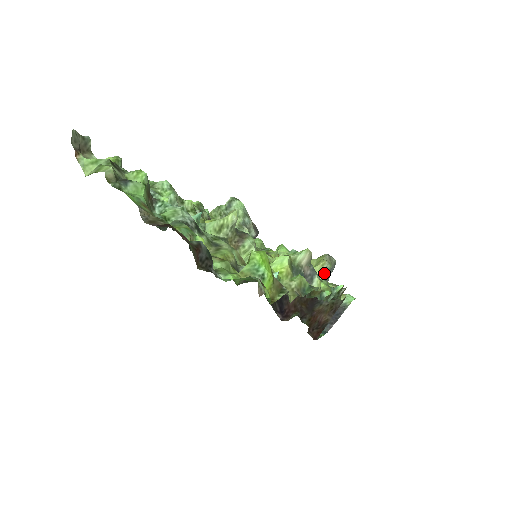
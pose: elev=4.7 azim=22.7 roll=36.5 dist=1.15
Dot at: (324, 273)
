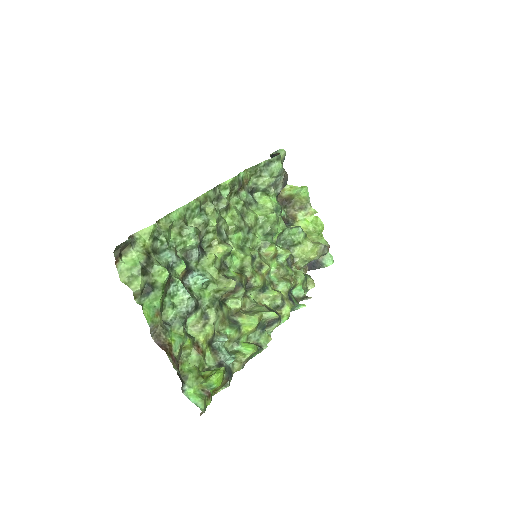
Dot at: (311, 260)
